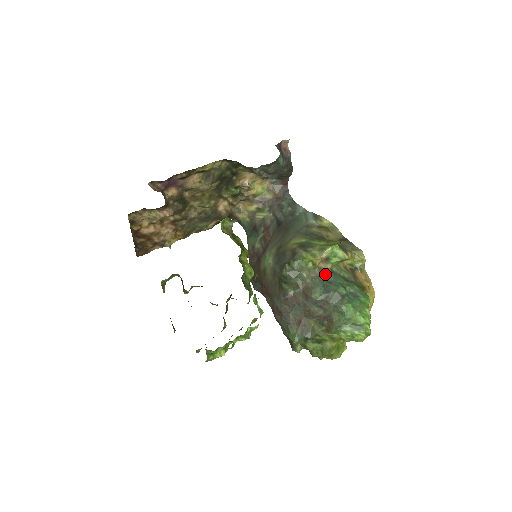
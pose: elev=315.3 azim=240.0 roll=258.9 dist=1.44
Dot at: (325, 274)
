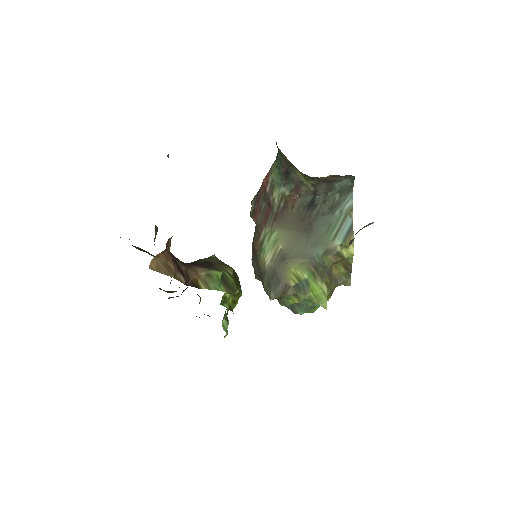
Dot at: occluded
